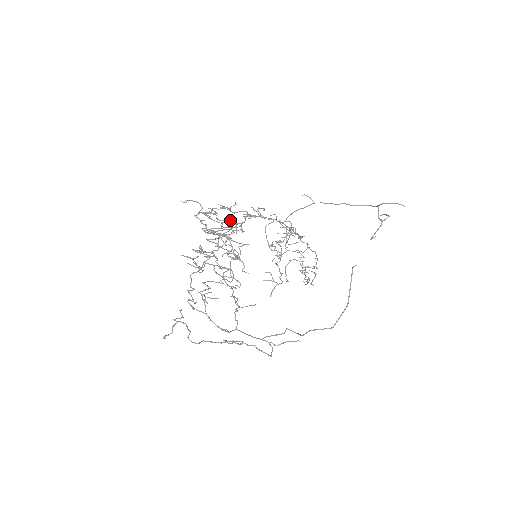
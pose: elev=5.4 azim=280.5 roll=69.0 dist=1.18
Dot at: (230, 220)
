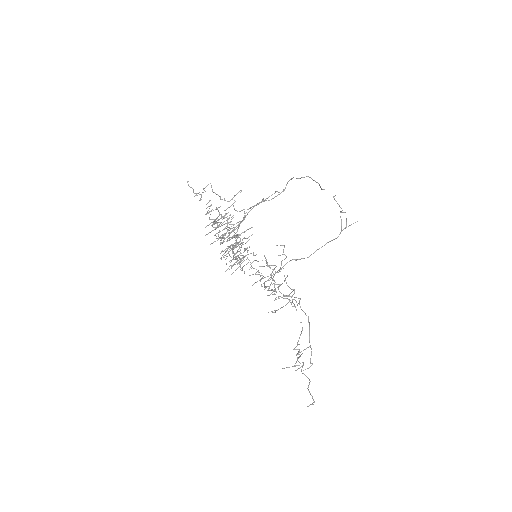
Dot at: (240, 261)
